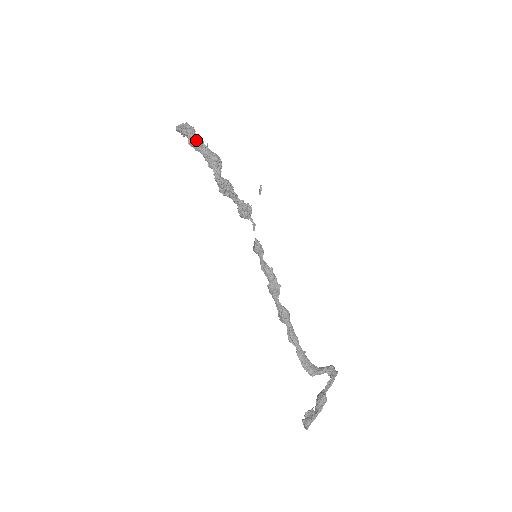
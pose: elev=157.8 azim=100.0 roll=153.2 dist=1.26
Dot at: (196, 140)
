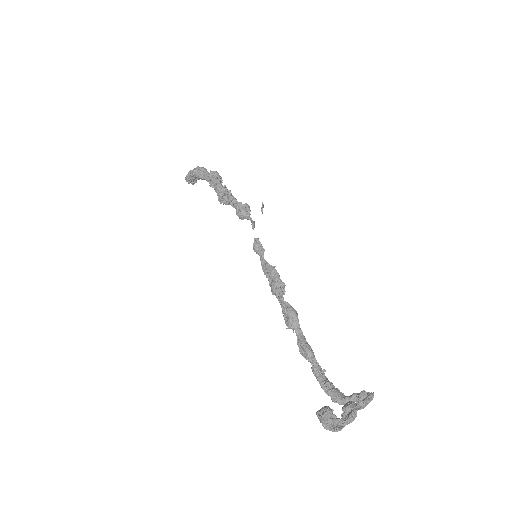
Dot at: (200, 167)
